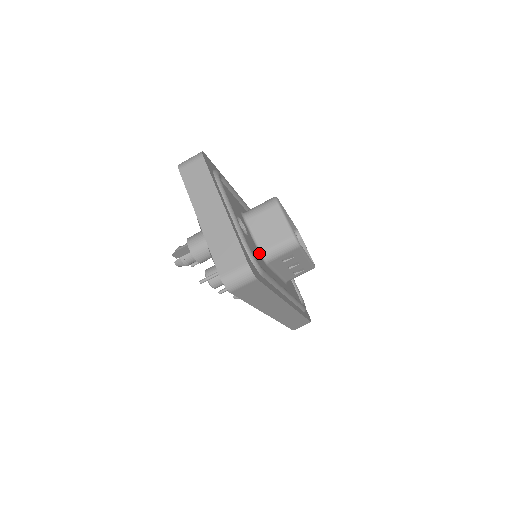
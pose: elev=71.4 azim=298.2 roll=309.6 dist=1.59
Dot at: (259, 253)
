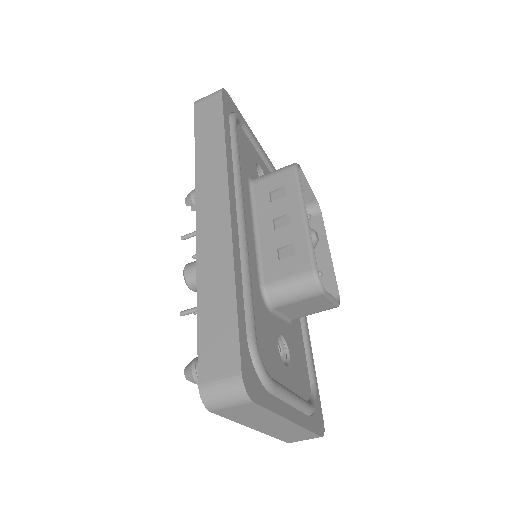
Dot at: (290, 324)
